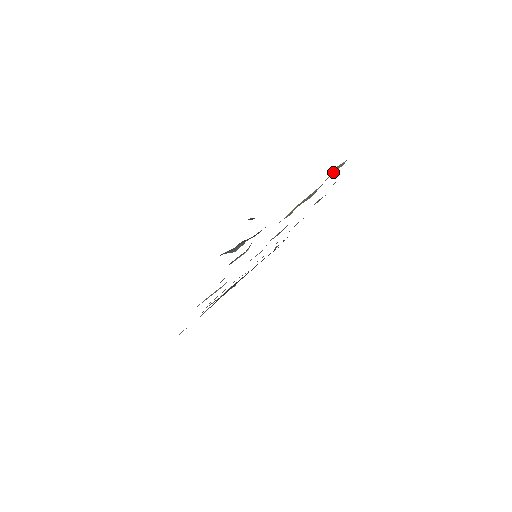
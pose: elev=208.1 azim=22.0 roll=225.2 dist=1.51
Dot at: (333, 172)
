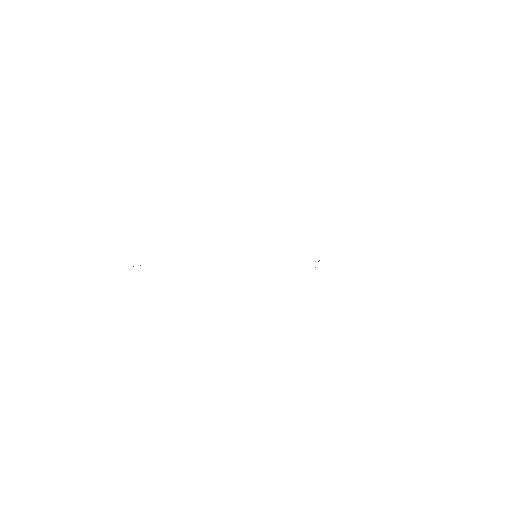
Dot at: occluded
